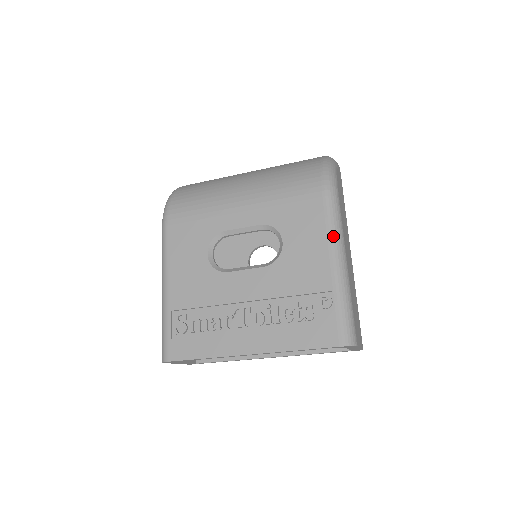
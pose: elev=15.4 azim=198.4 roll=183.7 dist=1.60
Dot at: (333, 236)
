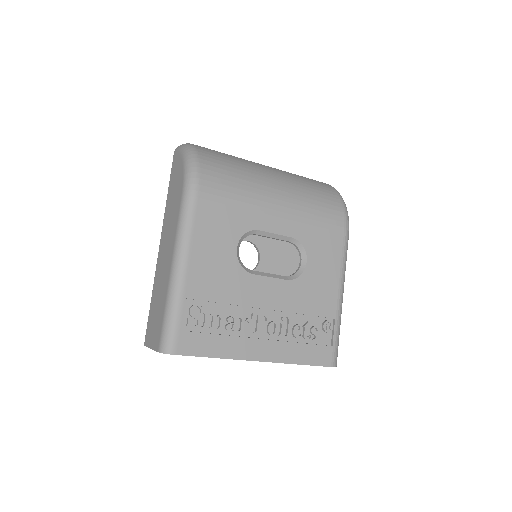
Dot at: (344, 271)
